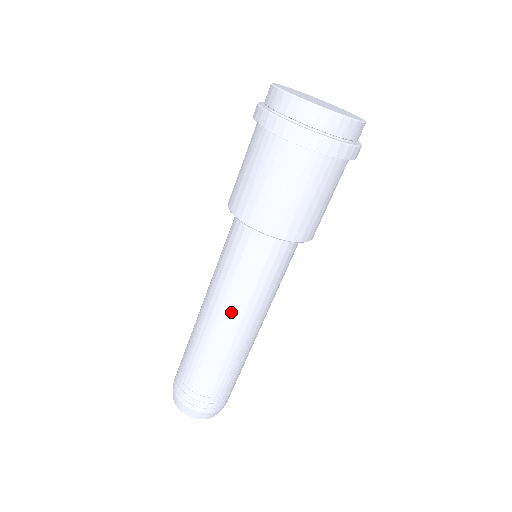
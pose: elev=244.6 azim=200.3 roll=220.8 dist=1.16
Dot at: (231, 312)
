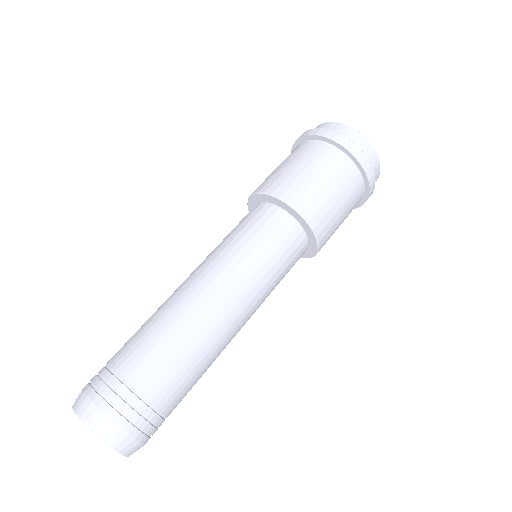
Dot at: (219, 279)
